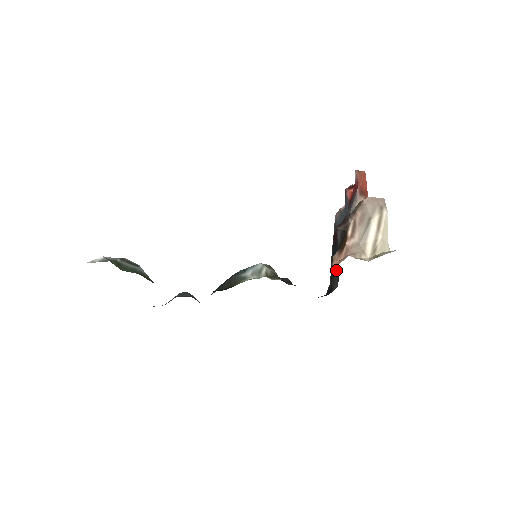
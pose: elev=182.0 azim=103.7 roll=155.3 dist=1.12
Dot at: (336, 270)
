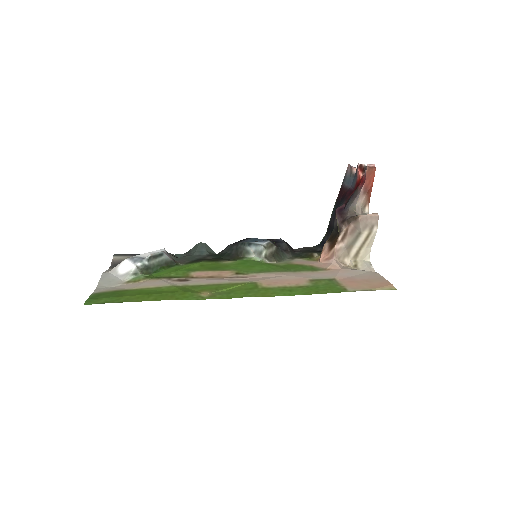
Dot at: occluded
